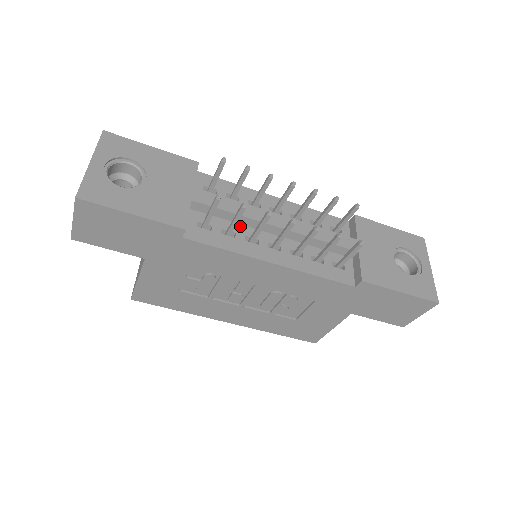
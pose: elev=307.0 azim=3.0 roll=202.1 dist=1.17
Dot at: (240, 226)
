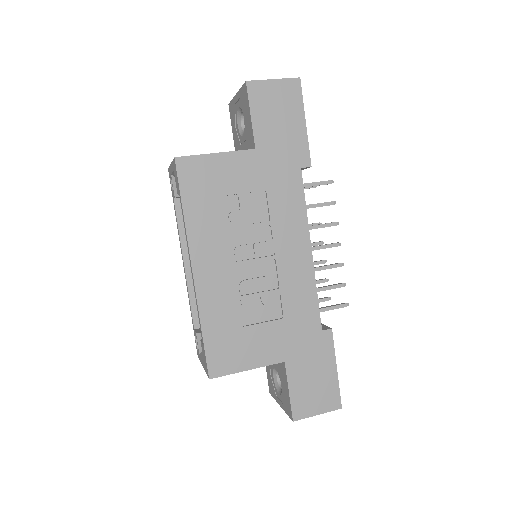
Dot at: occluded
